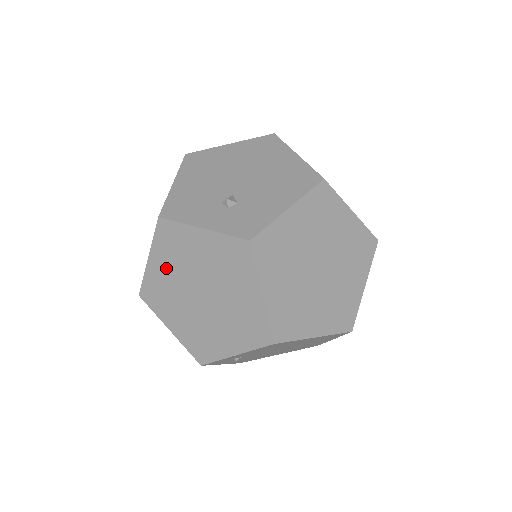
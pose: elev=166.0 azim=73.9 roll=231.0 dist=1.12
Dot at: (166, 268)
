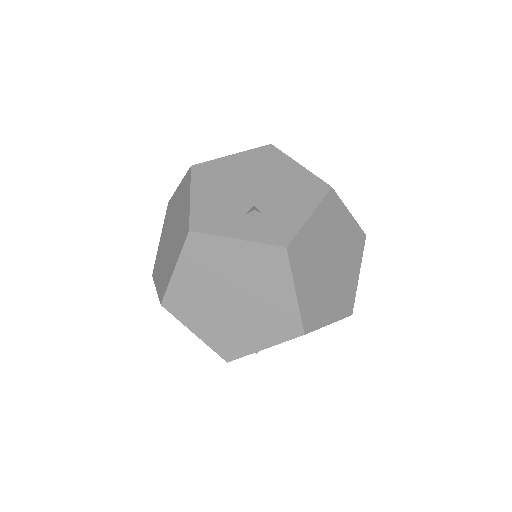
Dot at: (195, 277)
